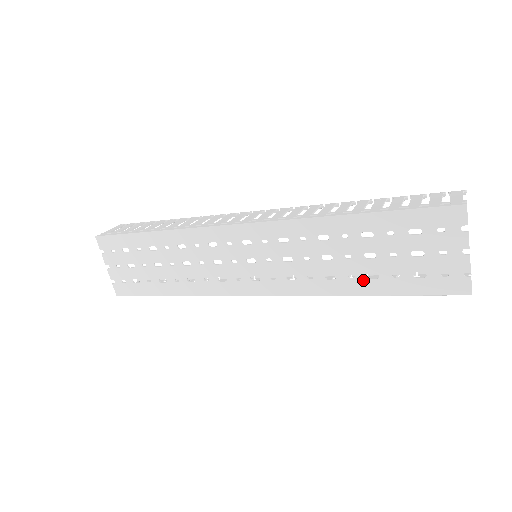
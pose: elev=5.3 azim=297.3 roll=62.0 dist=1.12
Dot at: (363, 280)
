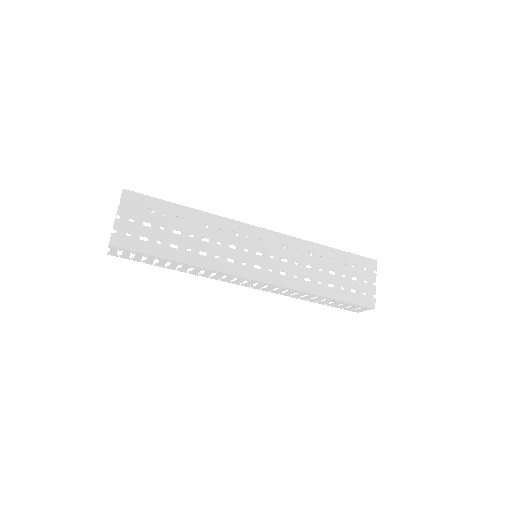
Dot at: (326, 286)
